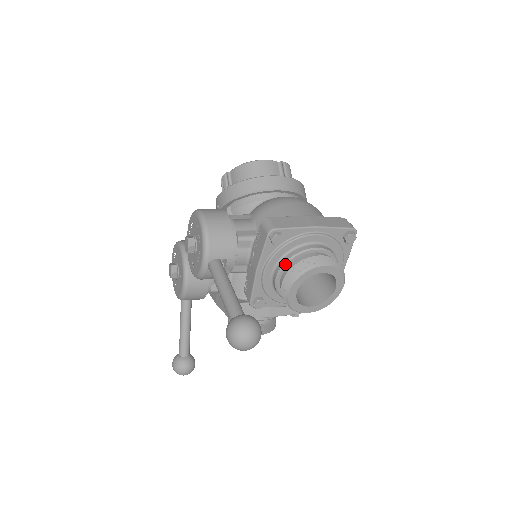
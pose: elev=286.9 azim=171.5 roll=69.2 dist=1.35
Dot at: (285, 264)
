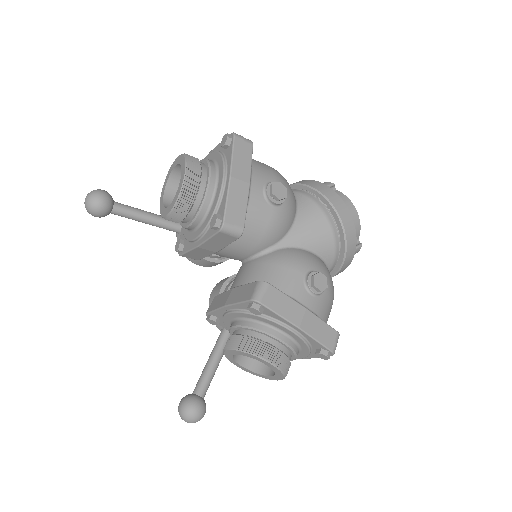
Dot at: occluded
